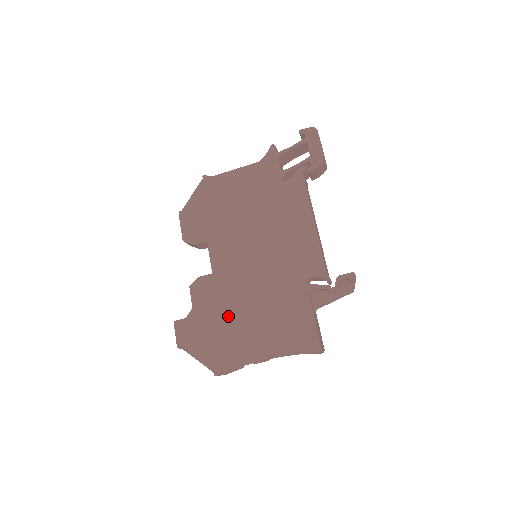
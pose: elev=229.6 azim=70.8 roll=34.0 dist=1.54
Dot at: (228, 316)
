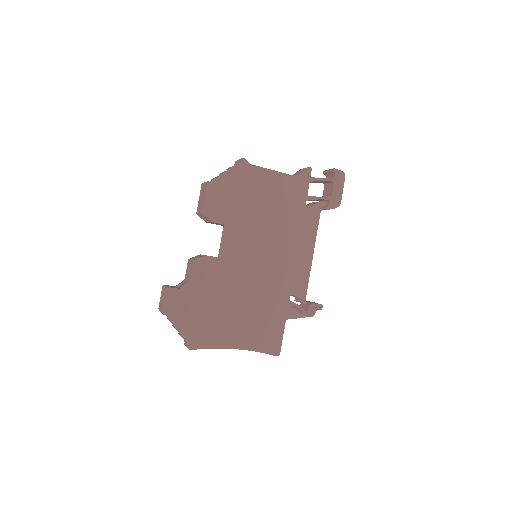
Dot at: (219, 302)
